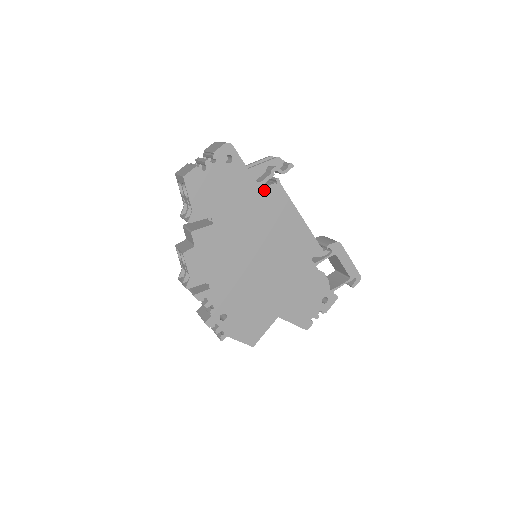
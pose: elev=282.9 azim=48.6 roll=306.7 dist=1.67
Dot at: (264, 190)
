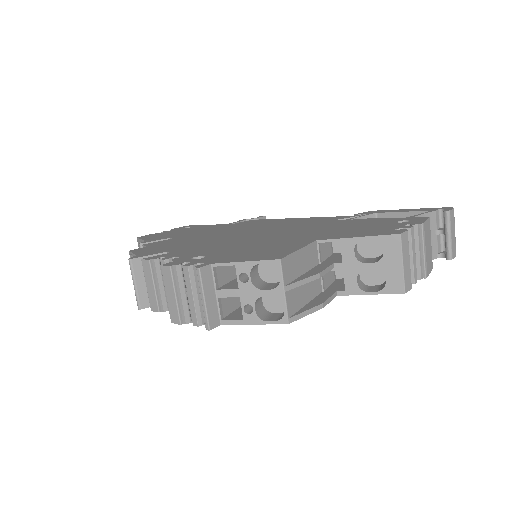
Dot at: occluded
